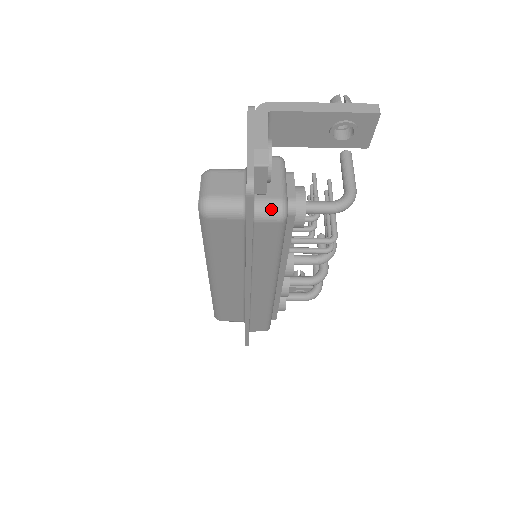
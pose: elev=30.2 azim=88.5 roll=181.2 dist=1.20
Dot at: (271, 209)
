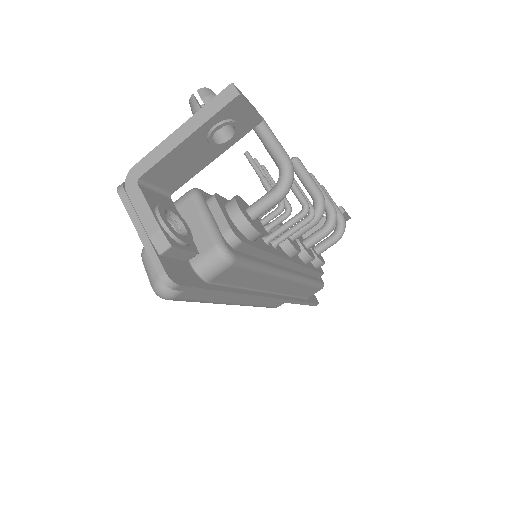
Dot at: (213, 263)
